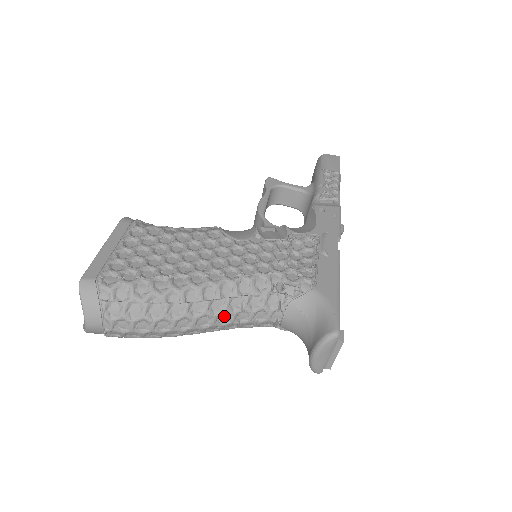
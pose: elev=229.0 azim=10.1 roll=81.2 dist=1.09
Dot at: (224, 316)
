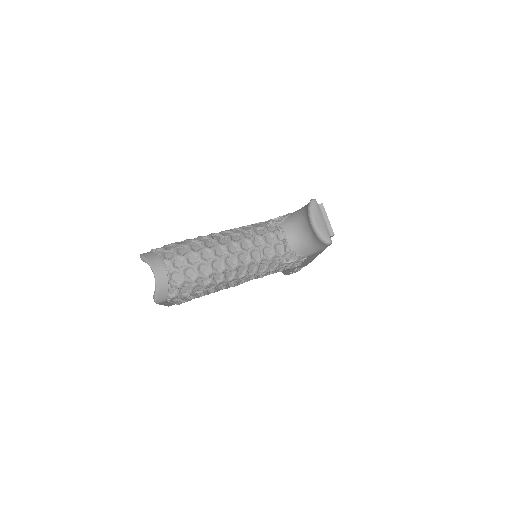
Dot at: (245, 244)
